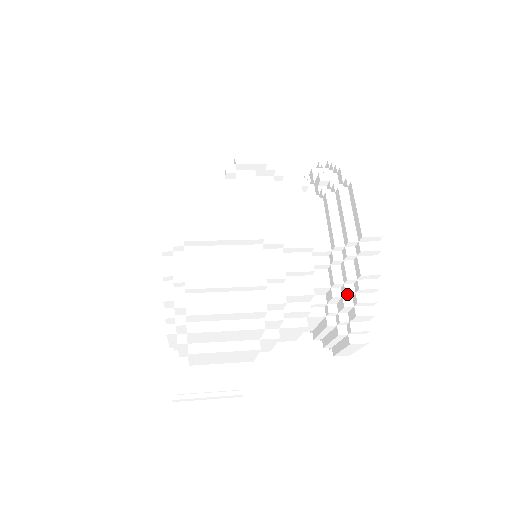
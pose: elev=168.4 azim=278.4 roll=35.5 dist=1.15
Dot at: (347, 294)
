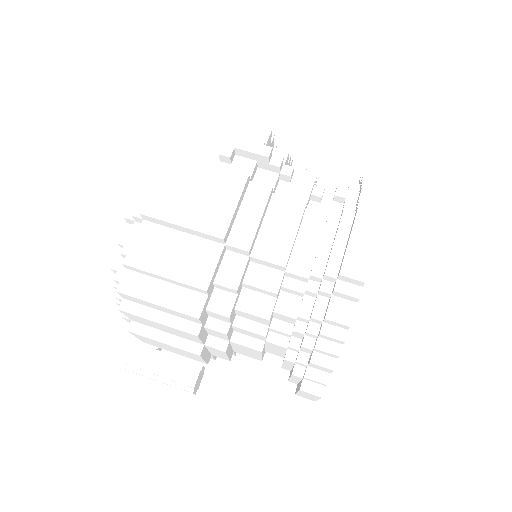
Dot at: (308, 333)
